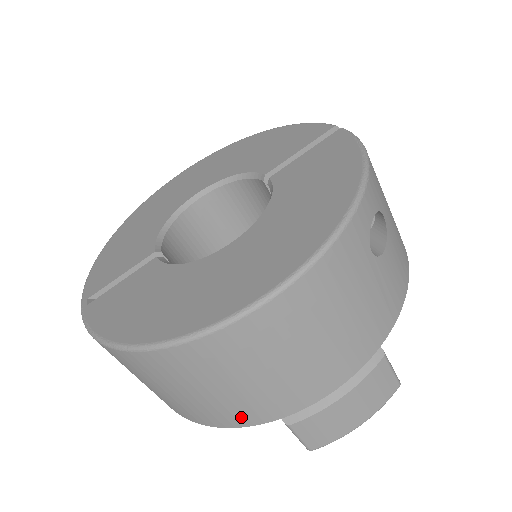
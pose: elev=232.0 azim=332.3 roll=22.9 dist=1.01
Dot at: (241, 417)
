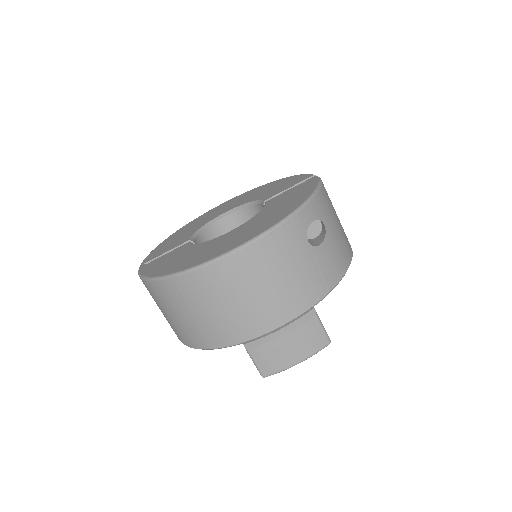
Dot at: (218, 338)
